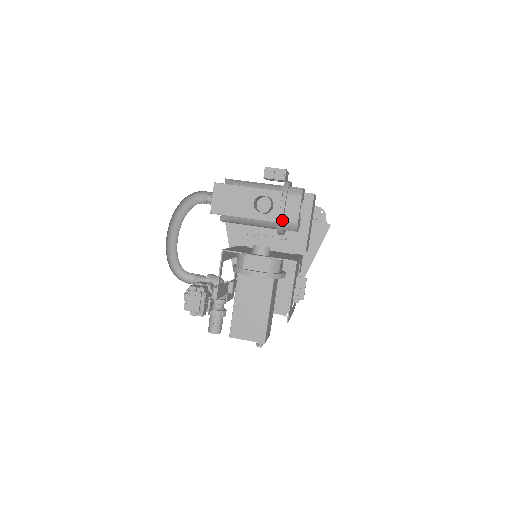
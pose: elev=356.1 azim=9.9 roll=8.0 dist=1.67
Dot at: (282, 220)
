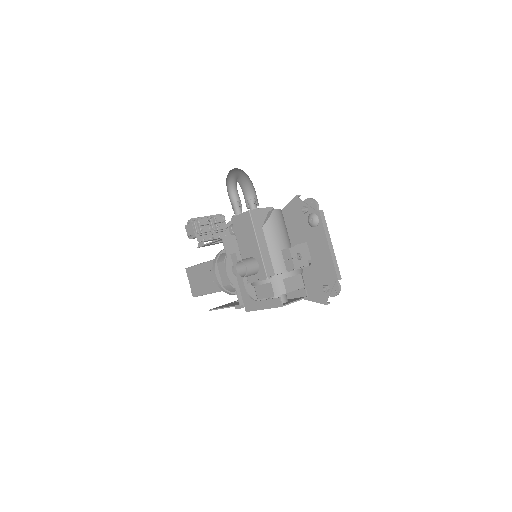
Dot at: (252, 285)
